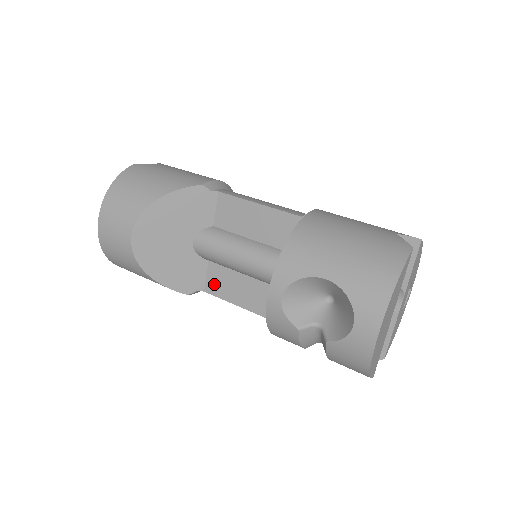
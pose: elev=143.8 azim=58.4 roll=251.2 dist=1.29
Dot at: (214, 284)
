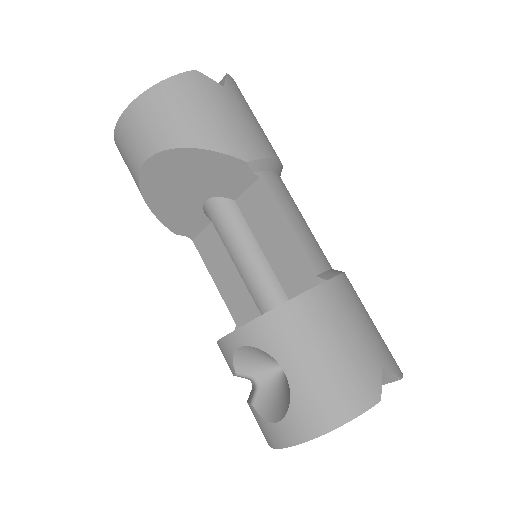
Dot at: (204, 244)
